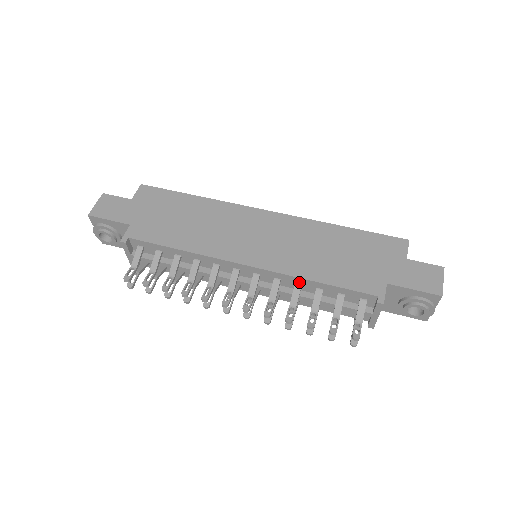
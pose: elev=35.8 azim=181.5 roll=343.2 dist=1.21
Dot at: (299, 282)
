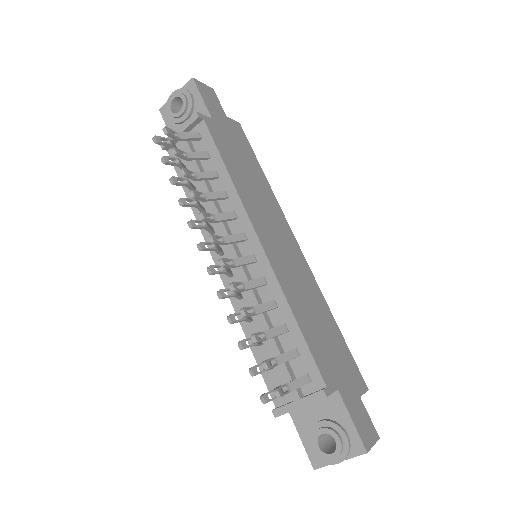
Dot at: (279, 303)
